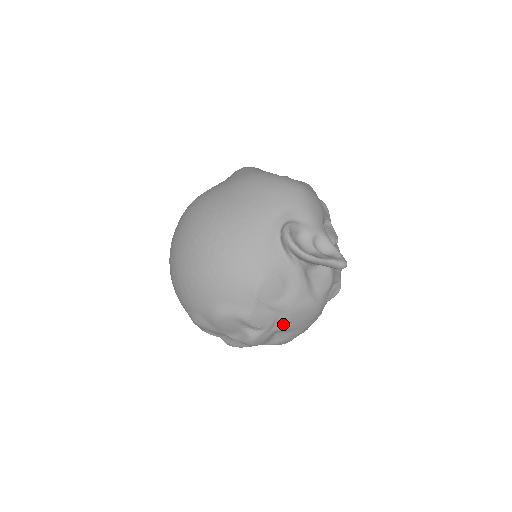
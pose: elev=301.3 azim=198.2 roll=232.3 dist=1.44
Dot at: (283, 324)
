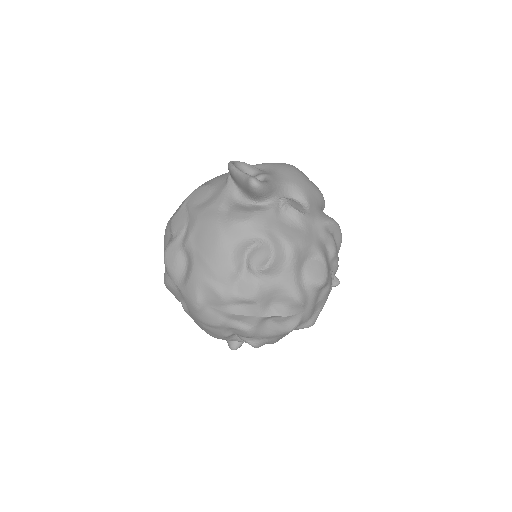
Dot at: (188, 235)
